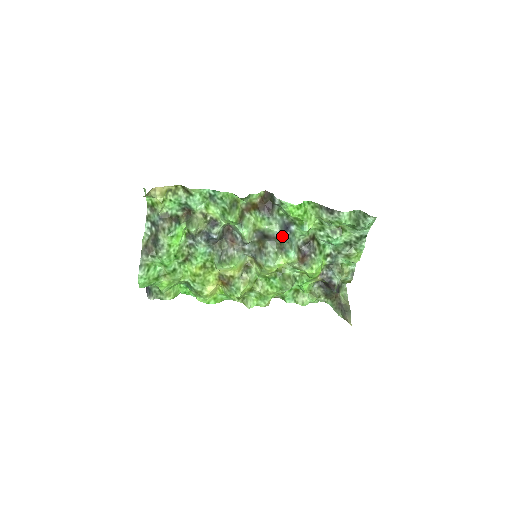
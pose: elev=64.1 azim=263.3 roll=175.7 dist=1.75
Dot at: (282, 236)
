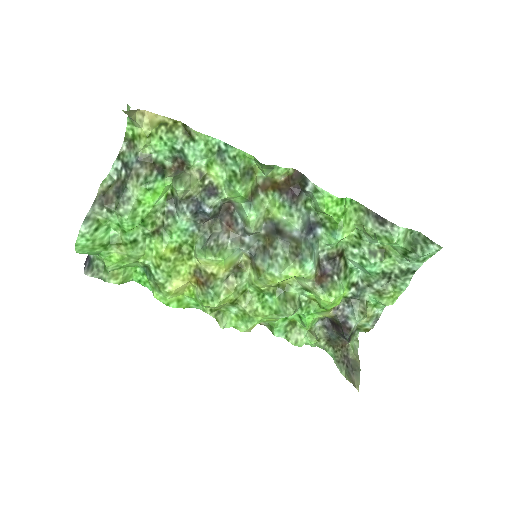
Dot at: (302, 237)
